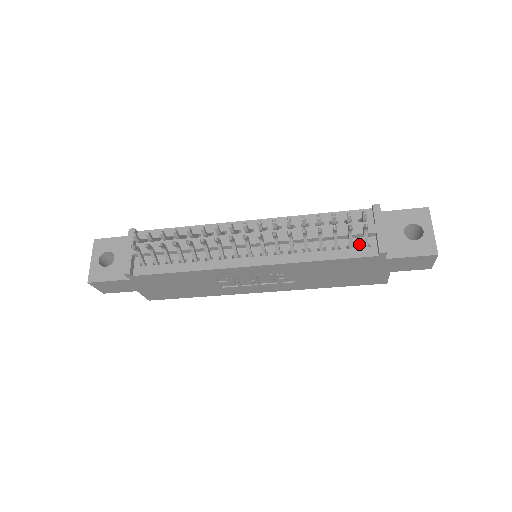
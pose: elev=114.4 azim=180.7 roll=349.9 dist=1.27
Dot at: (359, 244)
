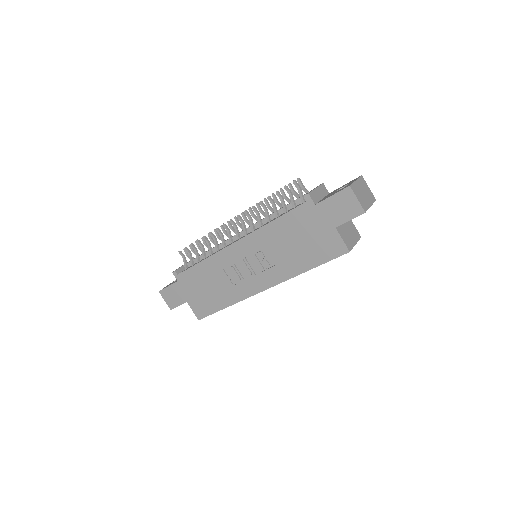
Dot at: occluded
